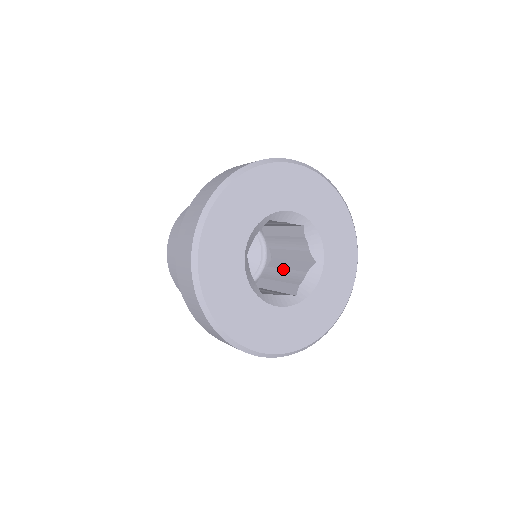
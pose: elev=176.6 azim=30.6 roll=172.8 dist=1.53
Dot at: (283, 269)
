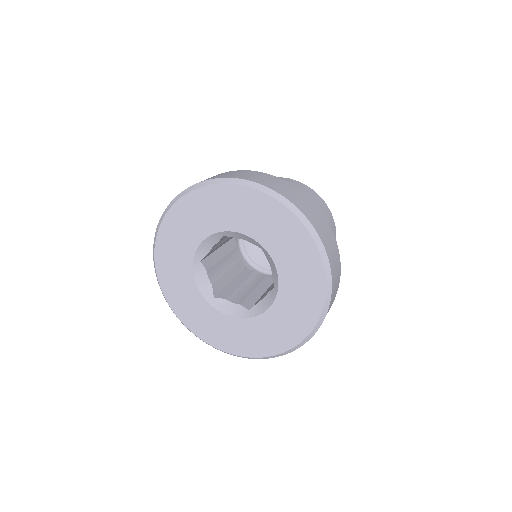
Dot at: occluded
